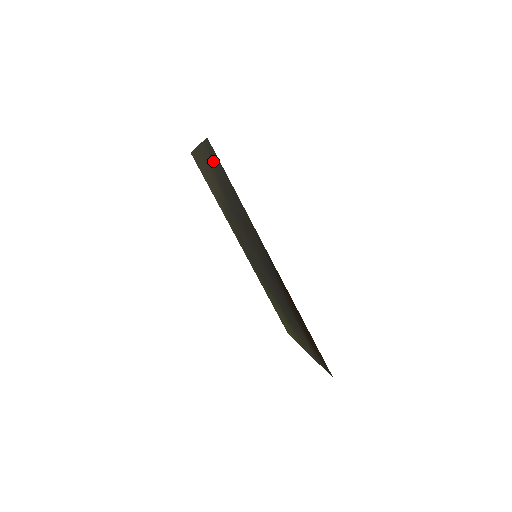
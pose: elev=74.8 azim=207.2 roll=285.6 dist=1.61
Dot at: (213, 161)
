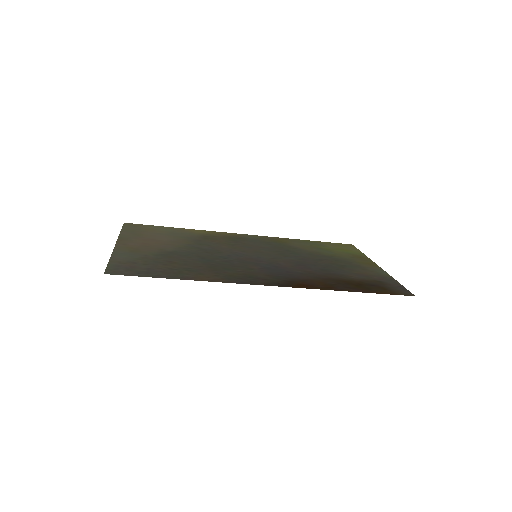
Dot at: (134, 262)
